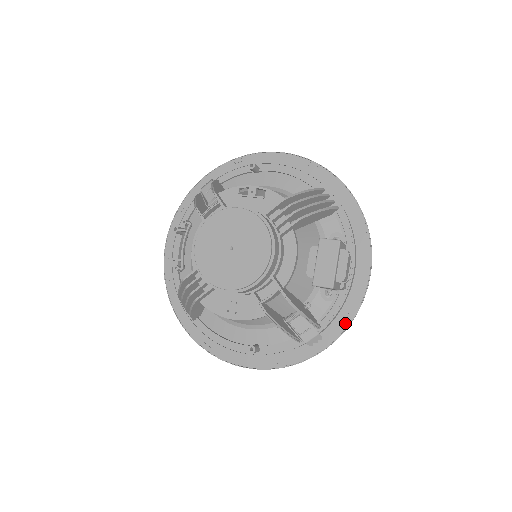
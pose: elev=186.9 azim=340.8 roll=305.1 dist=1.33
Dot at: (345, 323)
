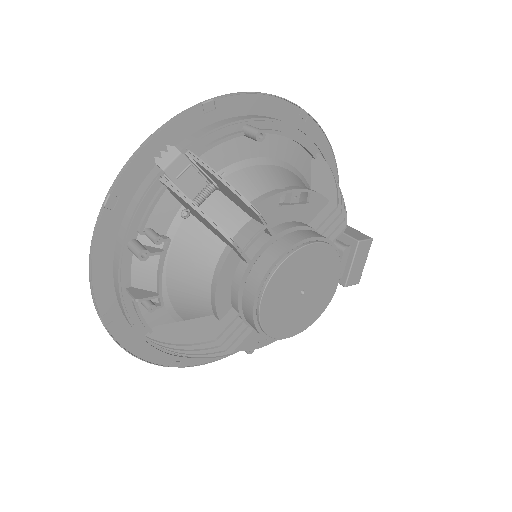
Dot at: occluded
